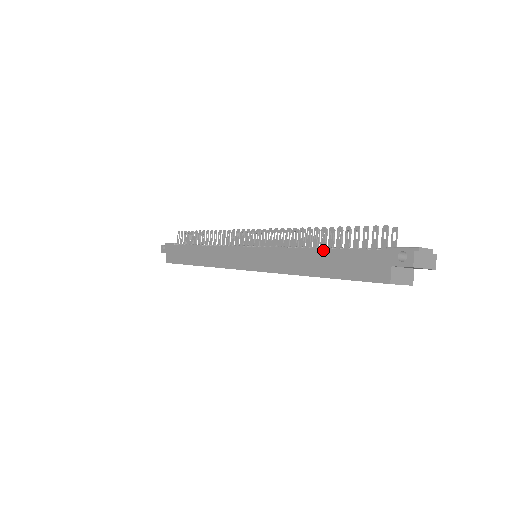
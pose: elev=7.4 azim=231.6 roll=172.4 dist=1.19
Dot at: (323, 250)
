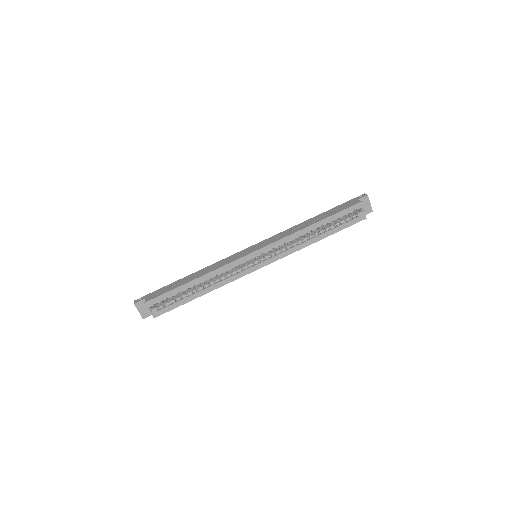
Dot at: (316, 216)
